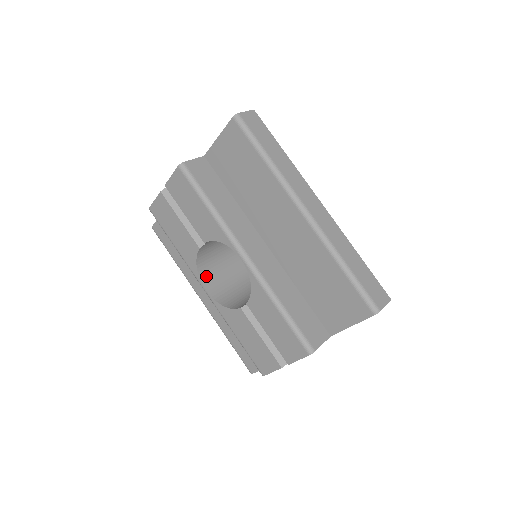
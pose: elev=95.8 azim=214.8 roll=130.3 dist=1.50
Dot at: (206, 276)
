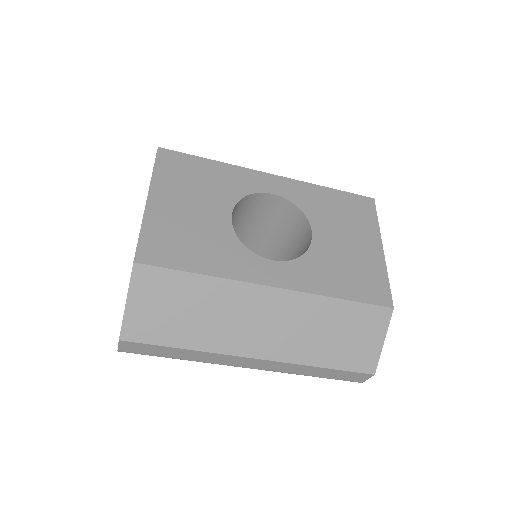
Dot at: occluded
